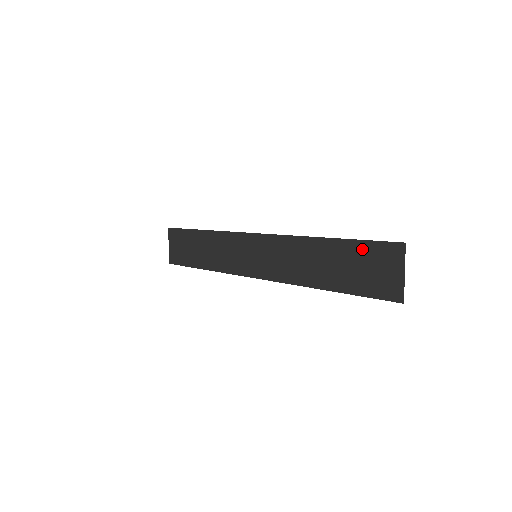
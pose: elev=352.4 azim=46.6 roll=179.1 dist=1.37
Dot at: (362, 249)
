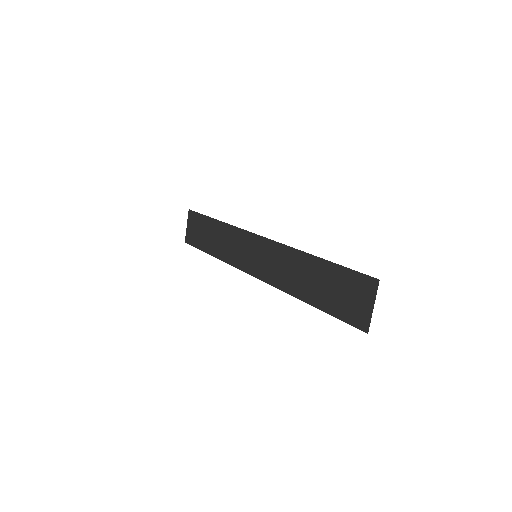
Dot at: (343, 275)
